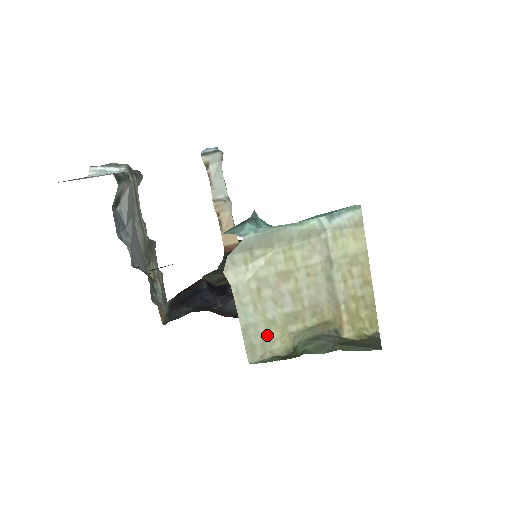
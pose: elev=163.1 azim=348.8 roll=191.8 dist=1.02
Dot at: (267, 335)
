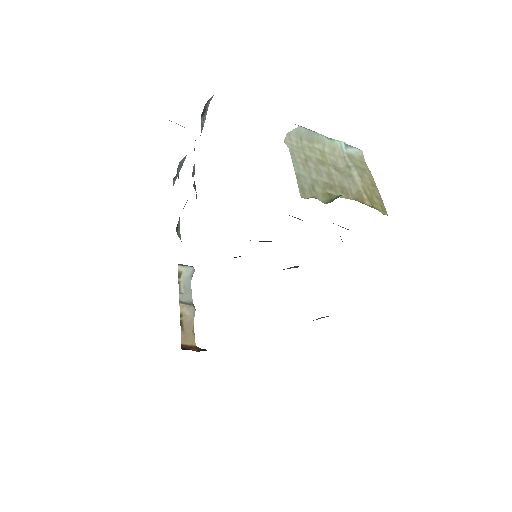
Dot at: (313, 187)
